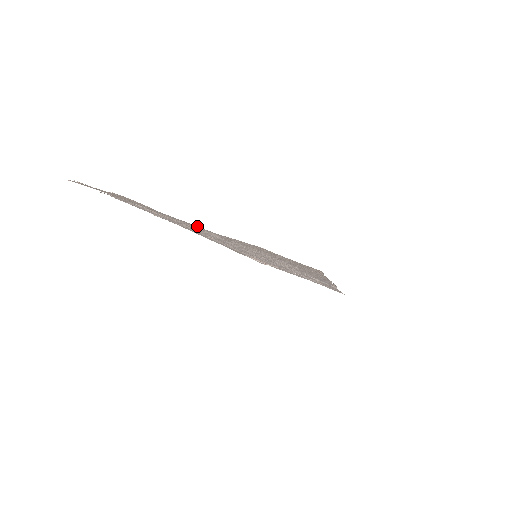
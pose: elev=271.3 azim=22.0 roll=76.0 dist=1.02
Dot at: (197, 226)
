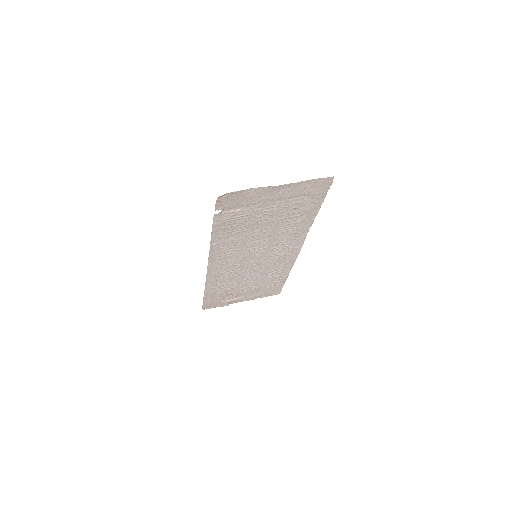
Dot at: (283, 188)
